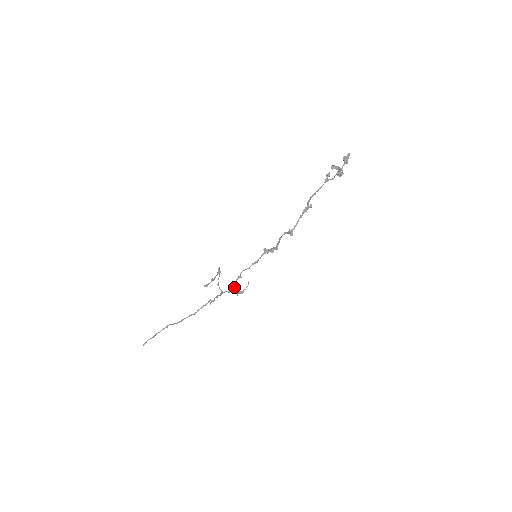
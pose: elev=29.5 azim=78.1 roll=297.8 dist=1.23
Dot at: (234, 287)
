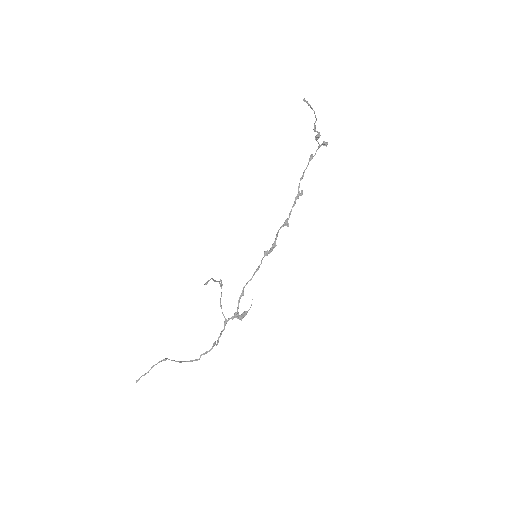
Dot at: (237, 309)
